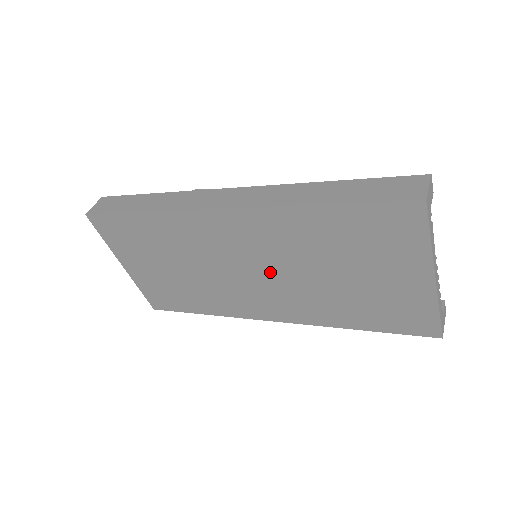
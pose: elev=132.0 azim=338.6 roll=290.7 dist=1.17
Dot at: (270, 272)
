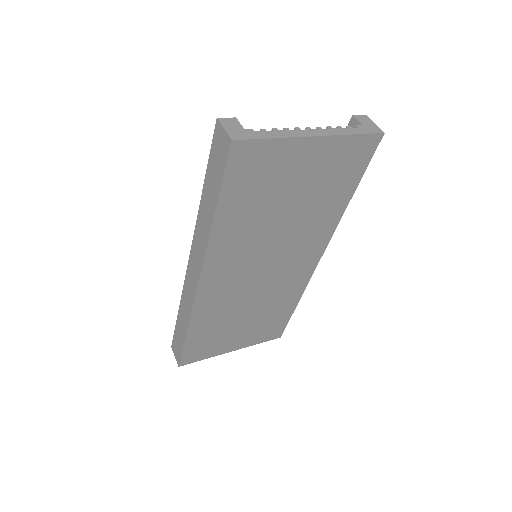
Dot at: (270, 256)
